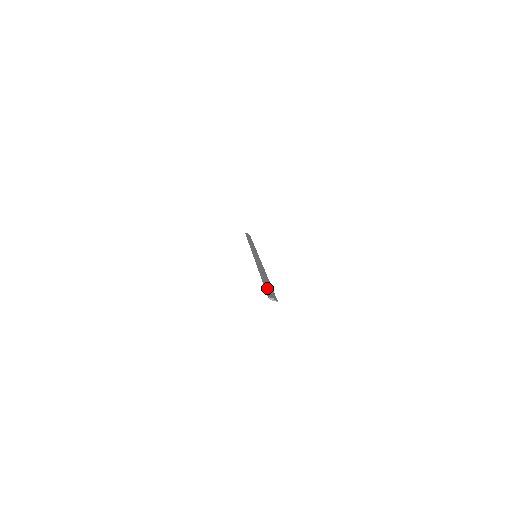
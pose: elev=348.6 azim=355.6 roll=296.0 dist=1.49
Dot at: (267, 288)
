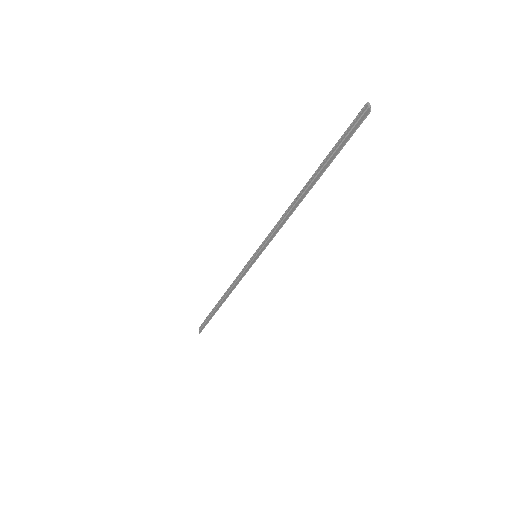
Dot at: (344, 137)
